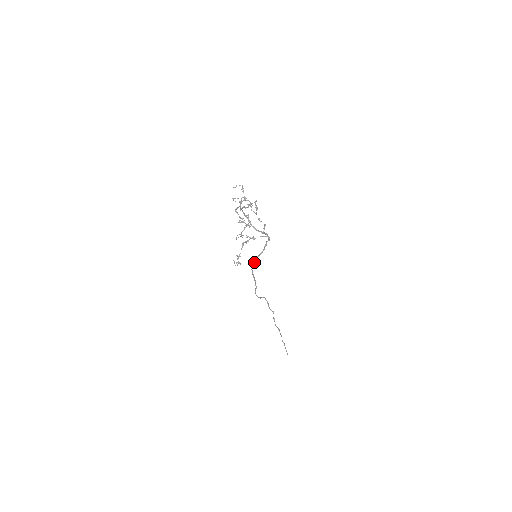
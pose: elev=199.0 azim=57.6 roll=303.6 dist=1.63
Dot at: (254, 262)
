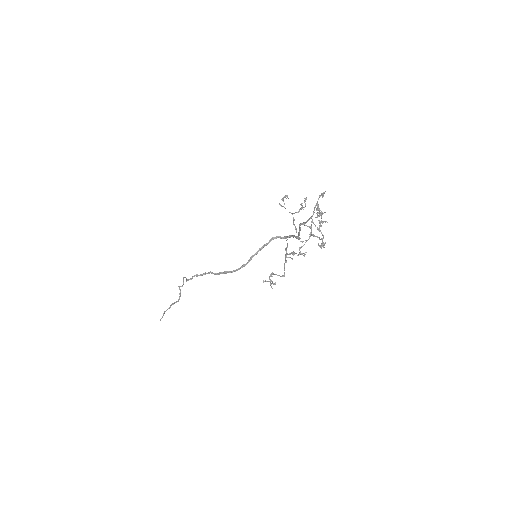
Dot at: occluded
